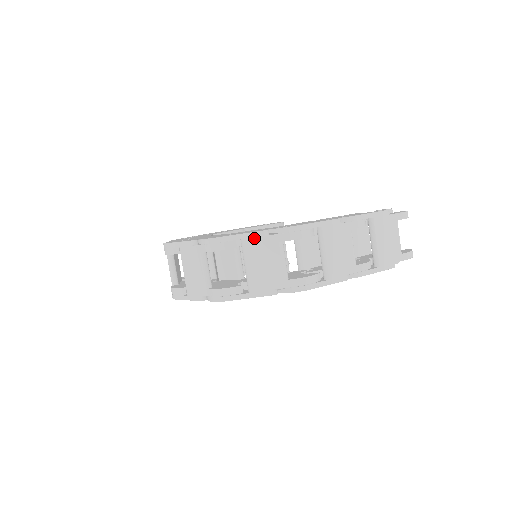
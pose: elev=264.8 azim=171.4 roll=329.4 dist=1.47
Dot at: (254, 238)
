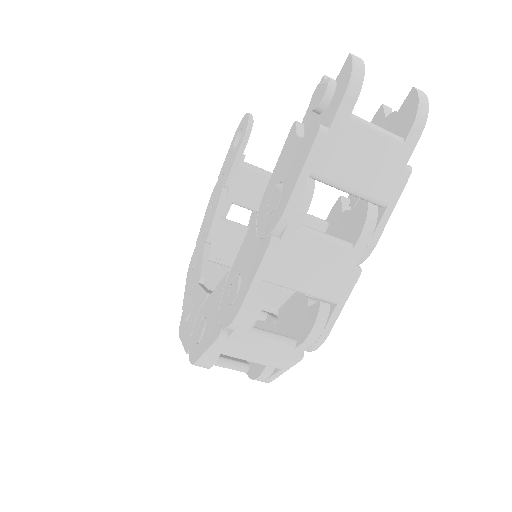
Dot at: (220, 346)
